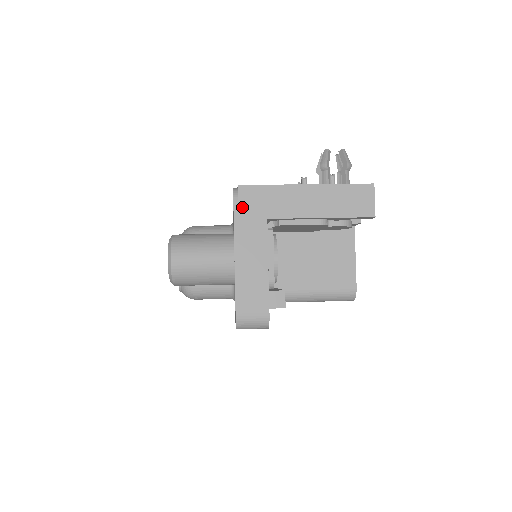
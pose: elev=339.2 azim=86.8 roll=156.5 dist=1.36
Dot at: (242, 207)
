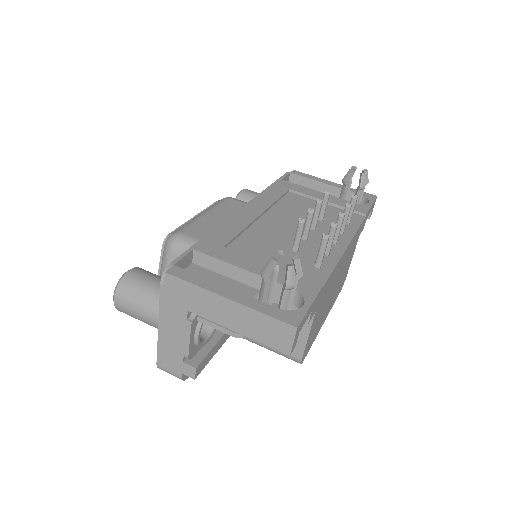
Dot at: (167, 292)
